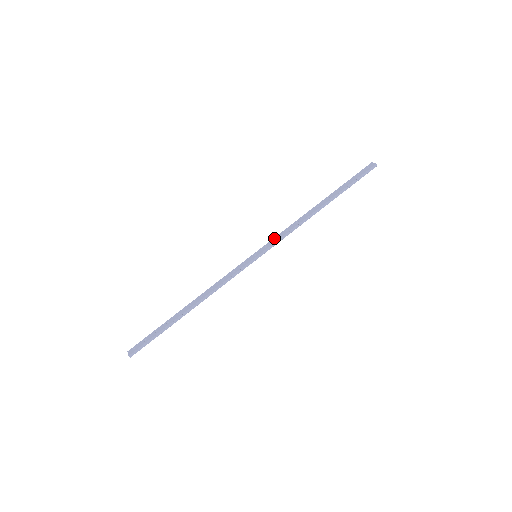
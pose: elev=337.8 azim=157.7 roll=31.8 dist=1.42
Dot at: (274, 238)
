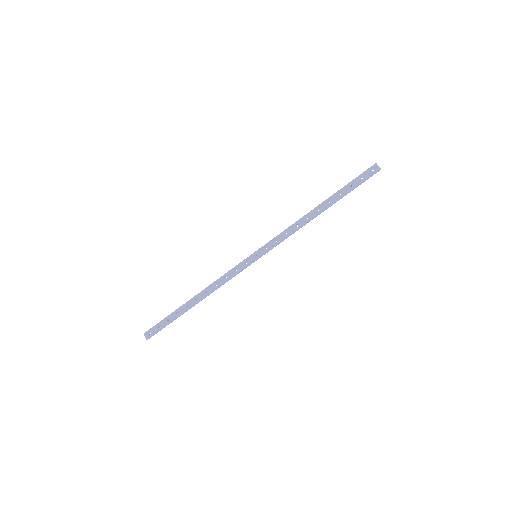
Dot at: (273, 239)
